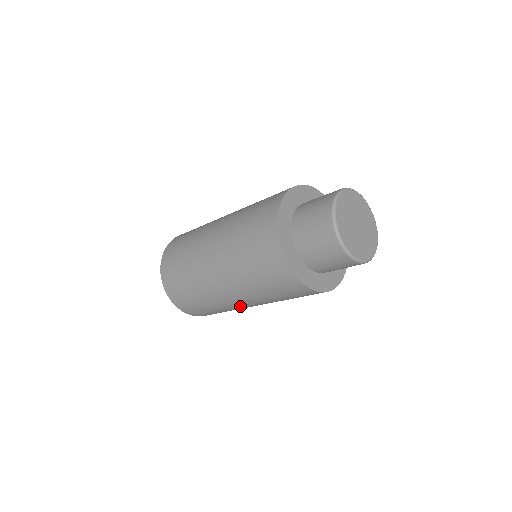
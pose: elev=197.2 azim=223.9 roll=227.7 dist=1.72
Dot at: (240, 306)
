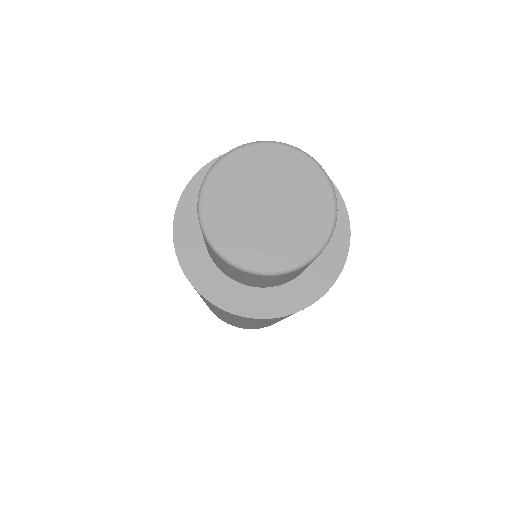
Dot at: occluded
